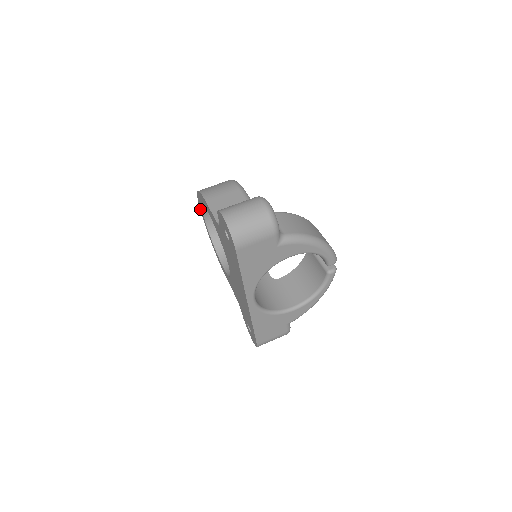
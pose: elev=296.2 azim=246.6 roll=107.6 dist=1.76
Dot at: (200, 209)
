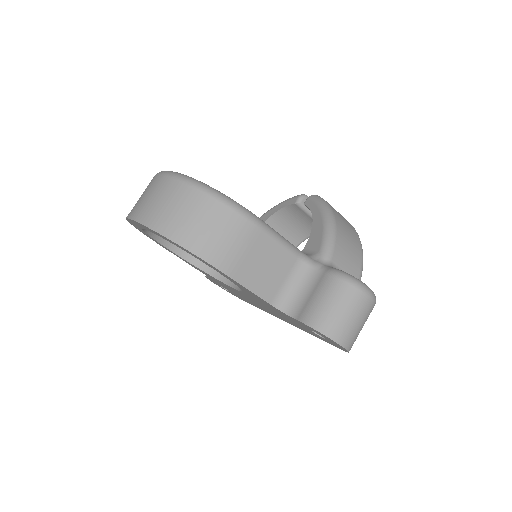
Dot at: occluded
